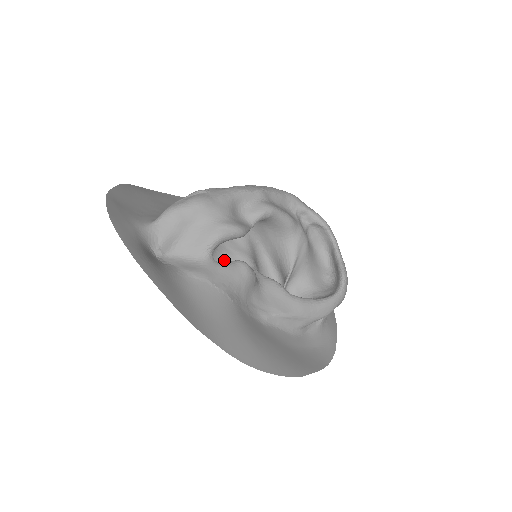
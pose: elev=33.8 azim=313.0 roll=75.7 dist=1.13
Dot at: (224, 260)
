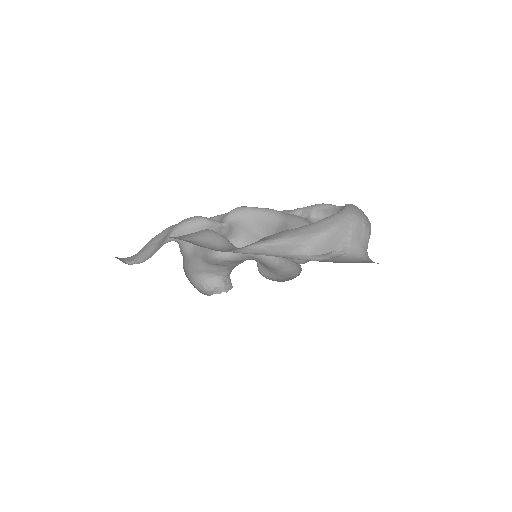
Dot at: (221, 271)
